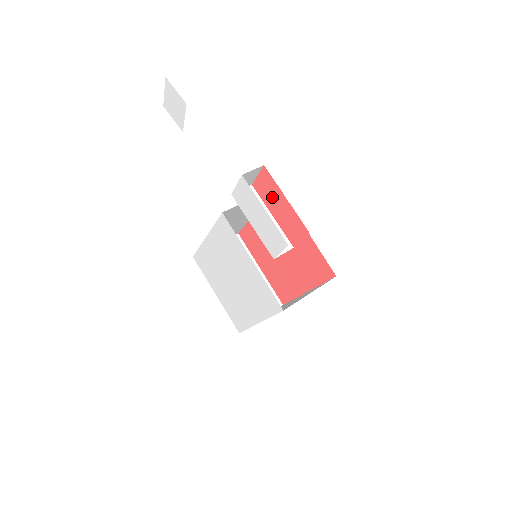
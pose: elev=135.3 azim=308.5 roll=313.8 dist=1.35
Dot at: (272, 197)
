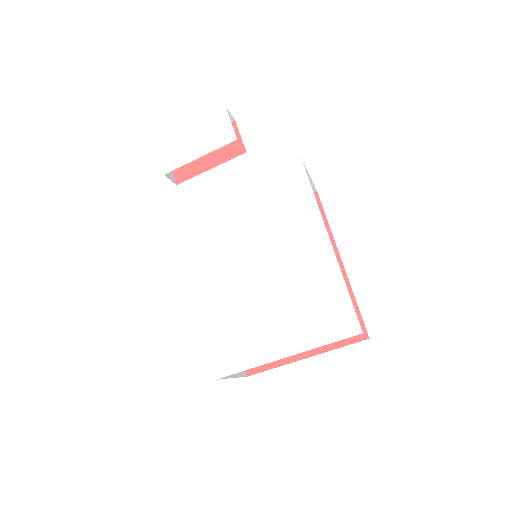
Dot at: occluded
